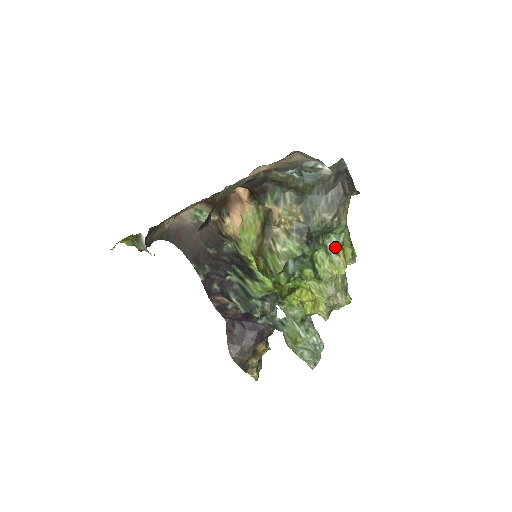
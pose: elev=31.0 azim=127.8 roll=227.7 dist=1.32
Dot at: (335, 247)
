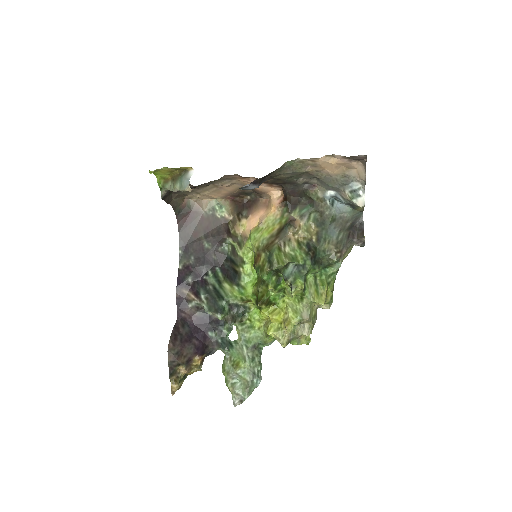
Dot at: (323, 282)
